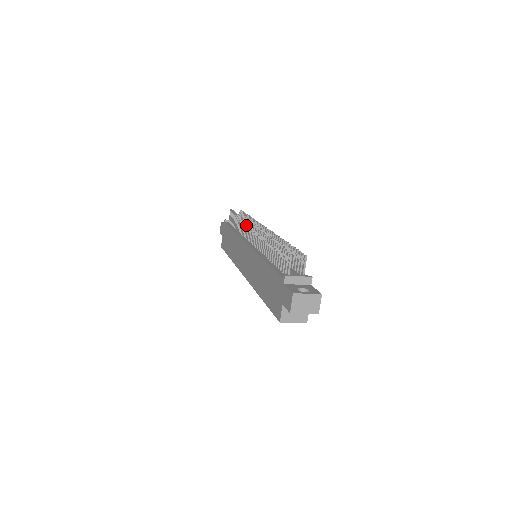
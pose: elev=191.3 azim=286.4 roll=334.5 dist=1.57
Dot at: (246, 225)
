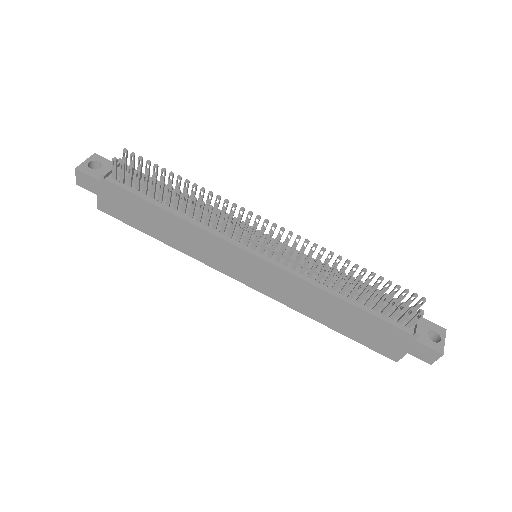
Dot at: (227, 220)
